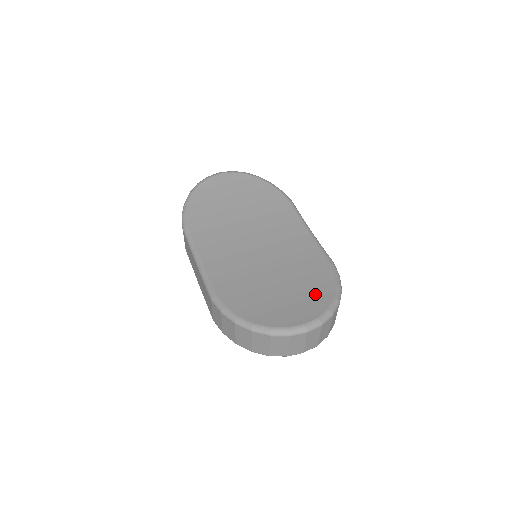
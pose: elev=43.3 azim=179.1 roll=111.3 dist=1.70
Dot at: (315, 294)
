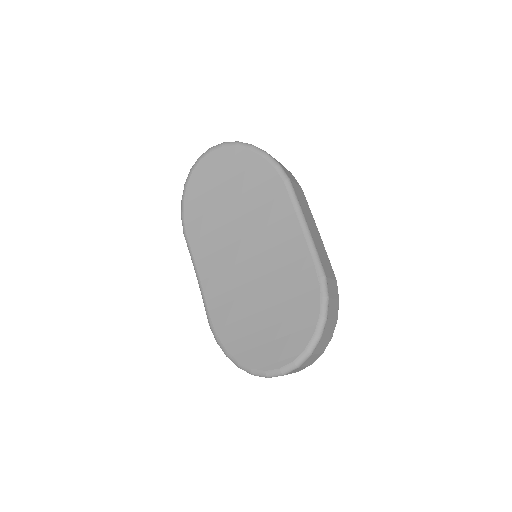
Dot at: (296, 327)
